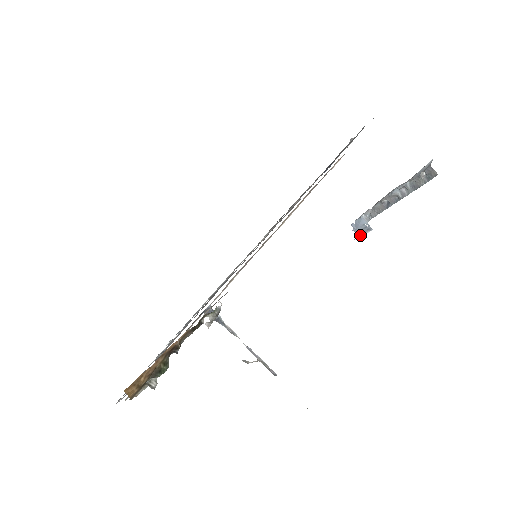
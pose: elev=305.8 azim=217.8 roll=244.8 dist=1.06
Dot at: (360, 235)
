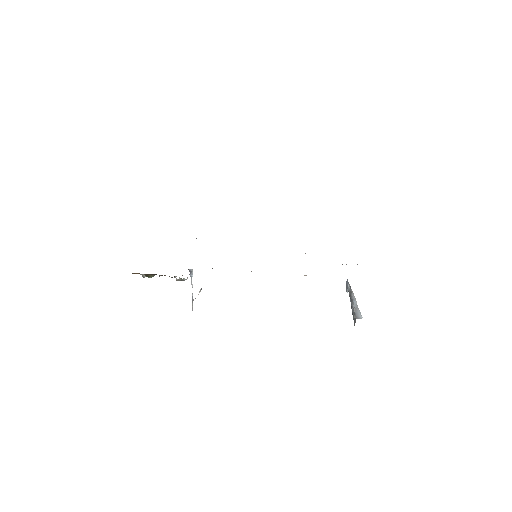
Dot at: occluded
